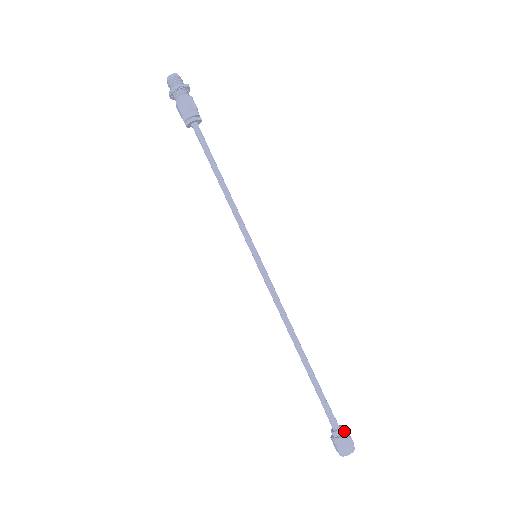
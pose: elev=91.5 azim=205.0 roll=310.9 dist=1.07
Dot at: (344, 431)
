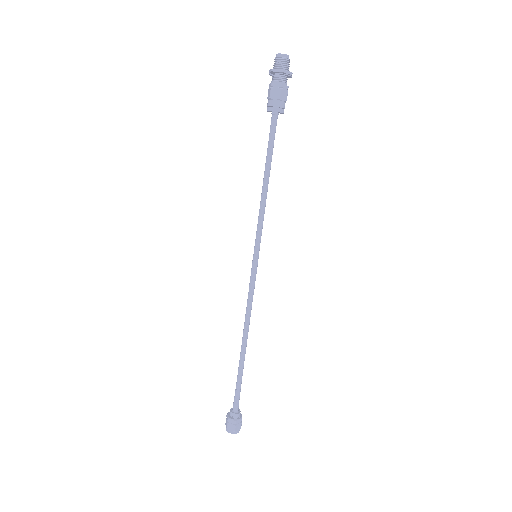
Dot at: (235, 417)
